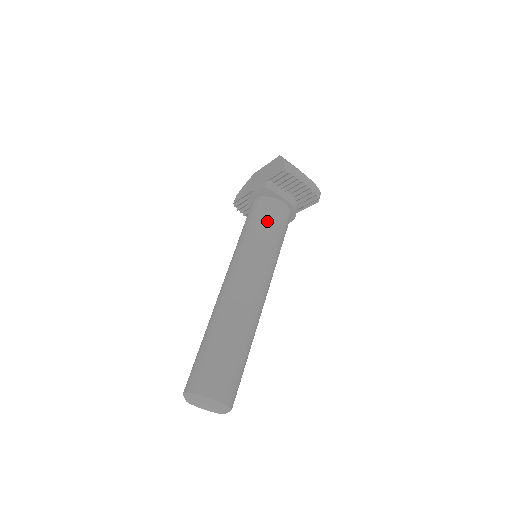
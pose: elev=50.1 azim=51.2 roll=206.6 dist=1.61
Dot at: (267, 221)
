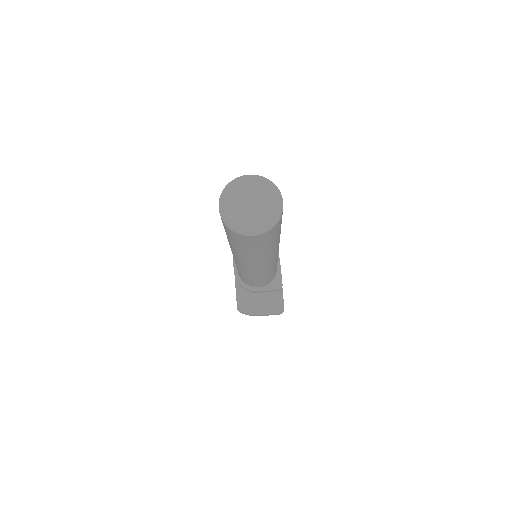
Dot at: occluded
